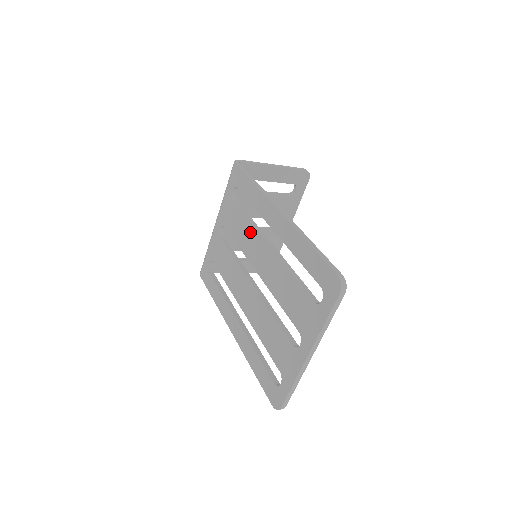
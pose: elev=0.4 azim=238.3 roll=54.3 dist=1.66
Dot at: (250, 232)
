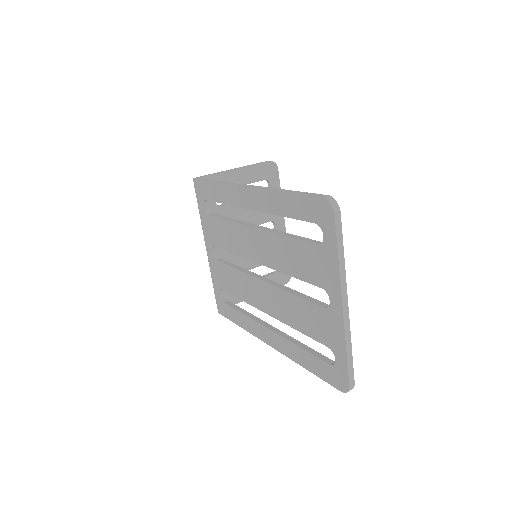
Dot at: (234, 230)
